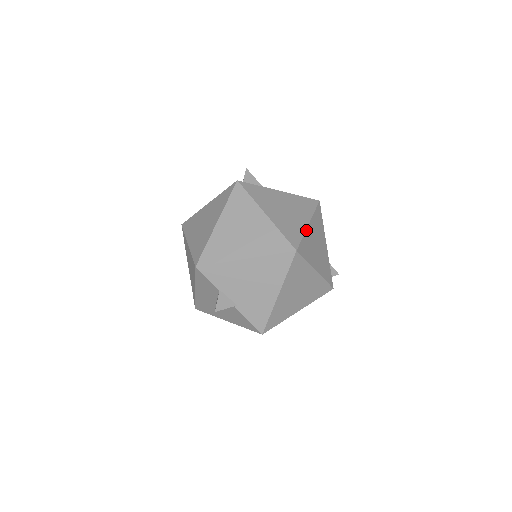
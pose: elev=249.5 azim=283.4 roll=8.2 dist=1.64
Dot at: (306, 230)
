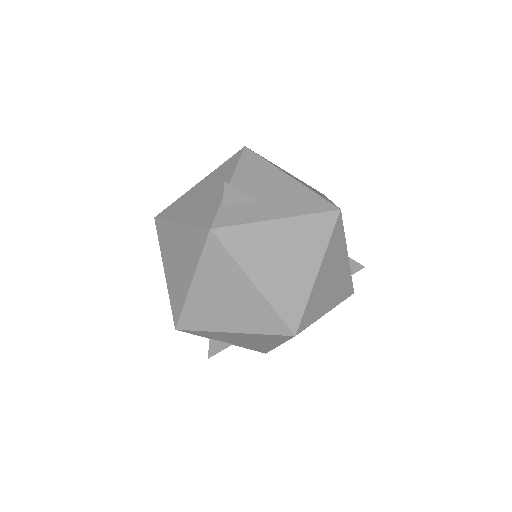
Dot at: (313, 287)
